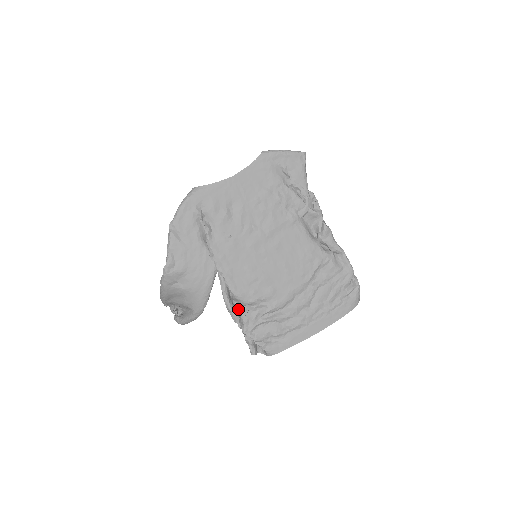
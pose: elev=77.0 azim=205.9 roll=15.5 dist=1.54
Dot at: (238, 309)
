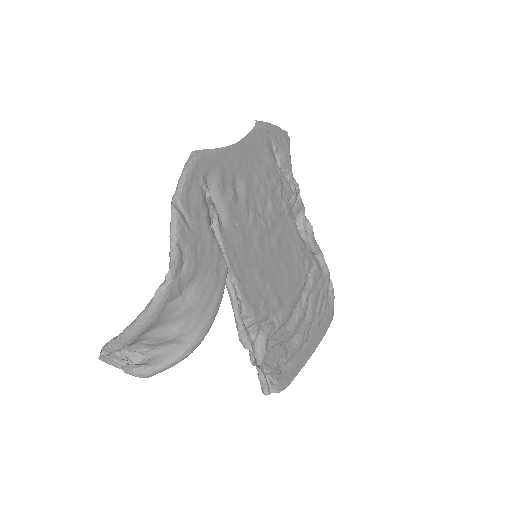
Dot at: occluded
